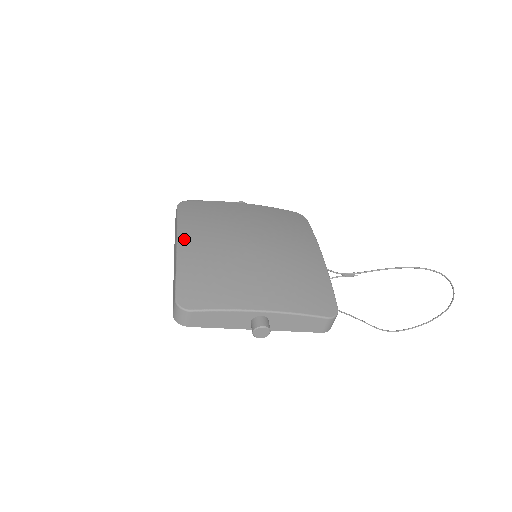
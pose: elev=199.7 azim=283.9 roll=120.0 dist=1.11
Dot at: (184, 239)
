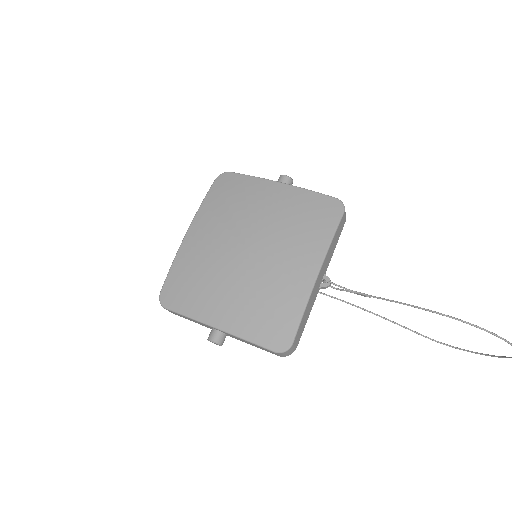
Dot at: (193, 230)
